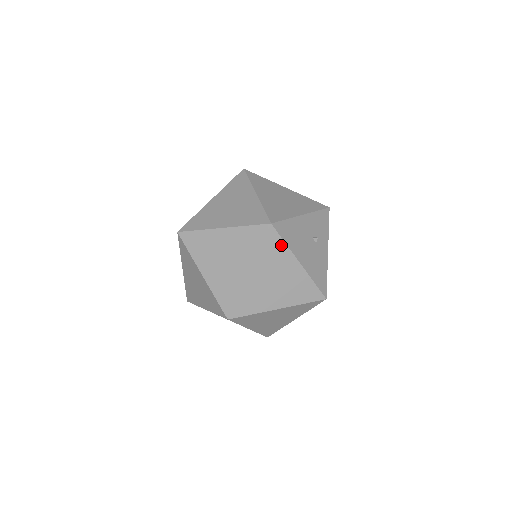
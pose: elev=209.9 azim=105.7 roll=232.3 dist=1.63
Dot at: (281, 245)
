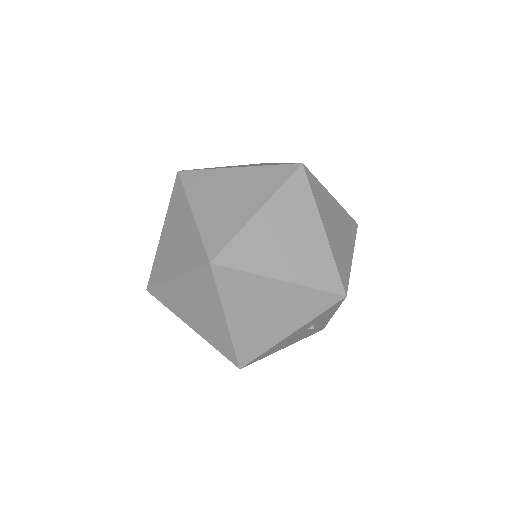
Dot at: occluded
